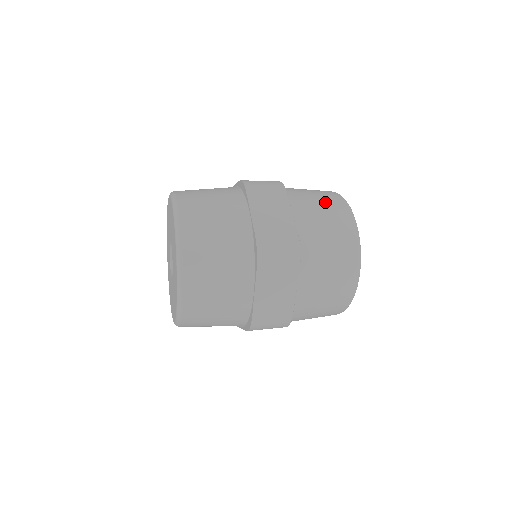
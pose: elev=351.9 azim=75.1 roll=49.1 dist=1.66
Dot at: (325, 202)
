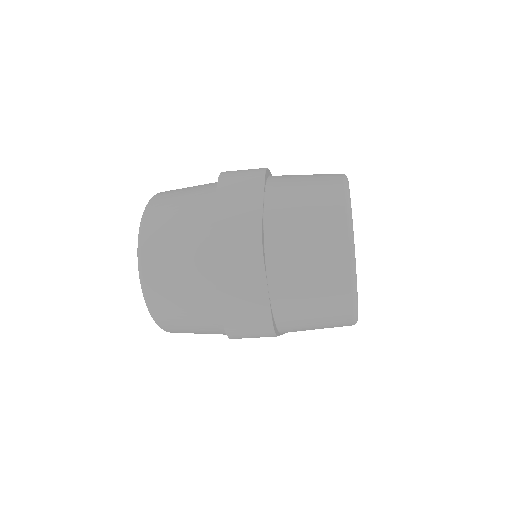
Dot at: occluded
